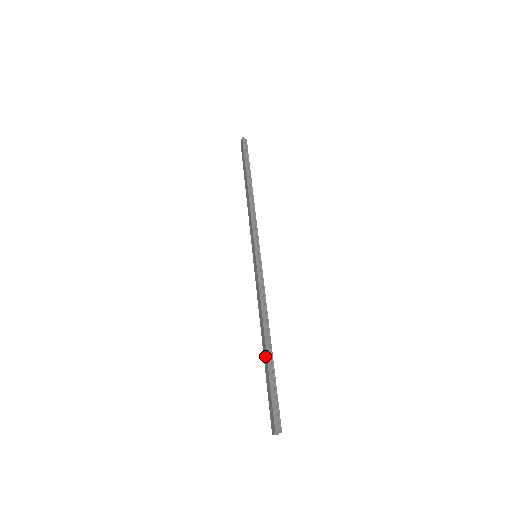
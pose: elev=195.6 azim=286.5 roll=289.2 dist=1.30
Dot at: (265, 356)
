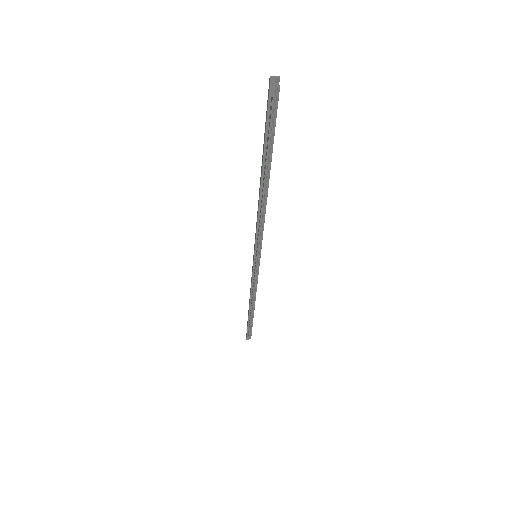
Dot at: (261, 166)
